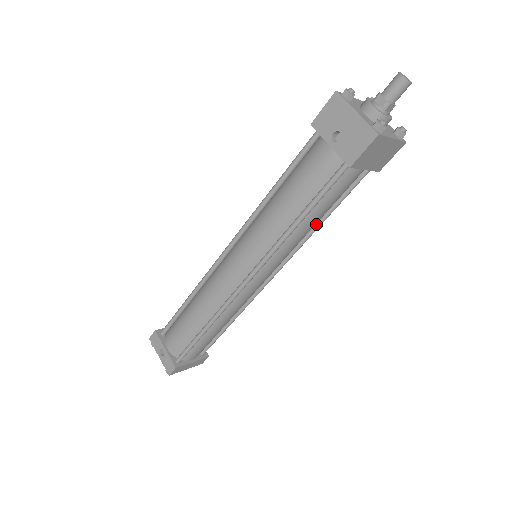
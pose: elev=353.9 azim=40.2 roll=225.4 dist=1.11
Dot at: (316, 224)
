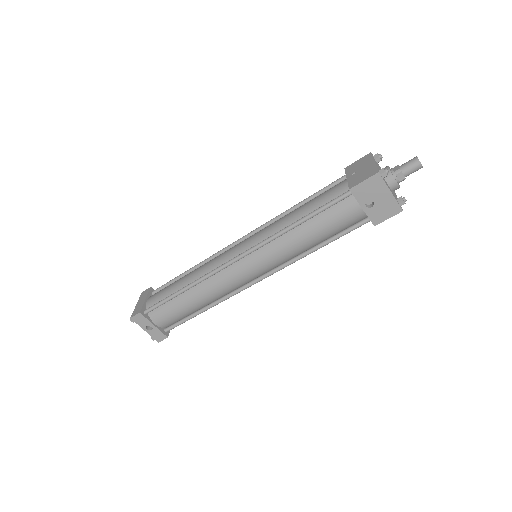
Dot at: occluded
